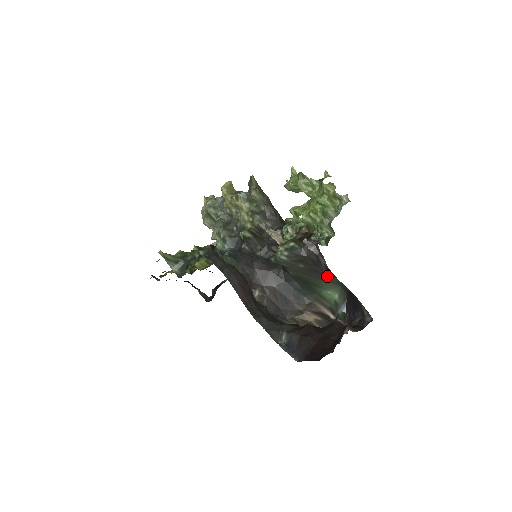
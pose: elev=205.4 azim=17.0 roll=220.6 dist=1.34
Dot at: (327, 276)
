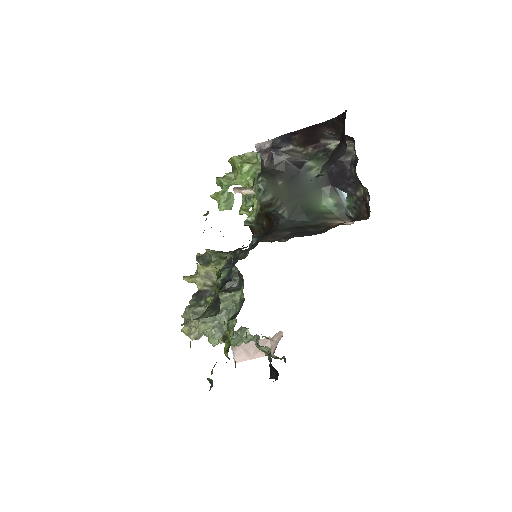
Dot at: (303, 178)
